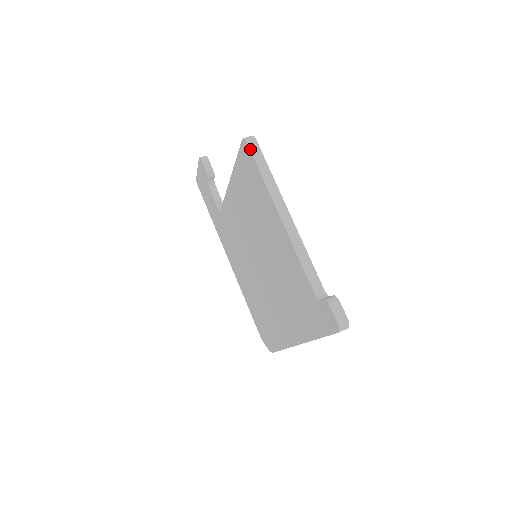
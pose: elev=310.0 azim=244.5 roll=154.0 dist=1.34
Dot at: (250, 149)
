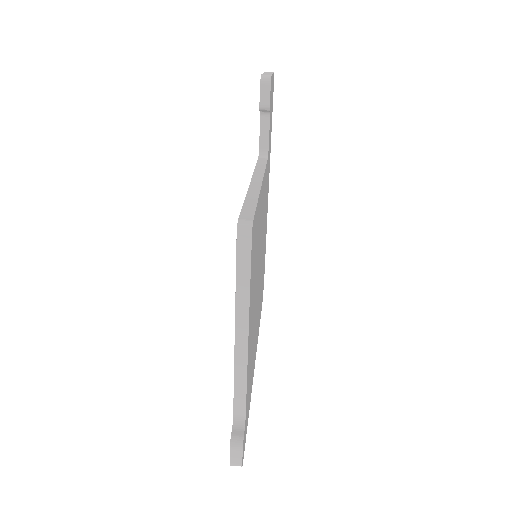
Dot at: (237, 246)
